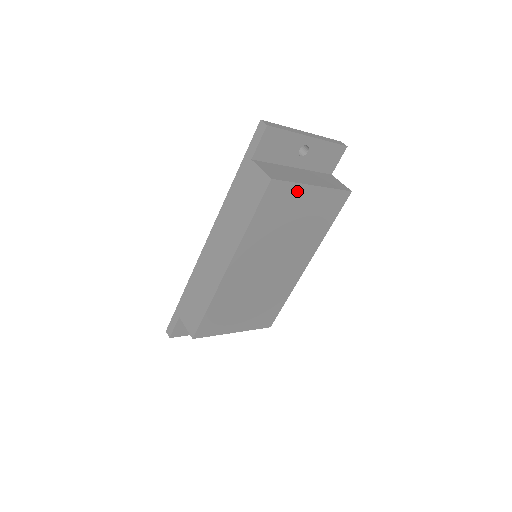
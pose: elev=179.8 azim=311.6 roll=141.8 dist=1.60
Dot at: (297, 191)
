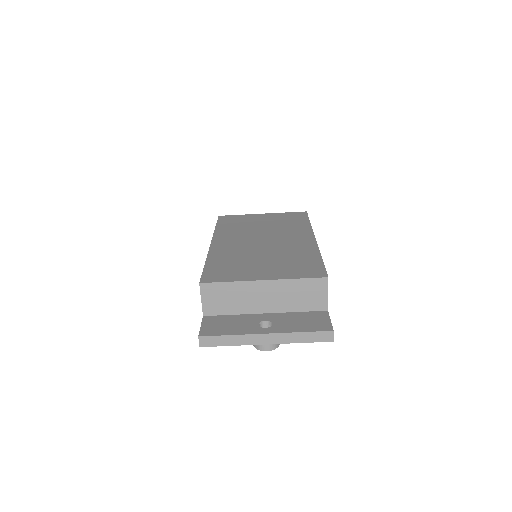
Dot at: (247, 217)
